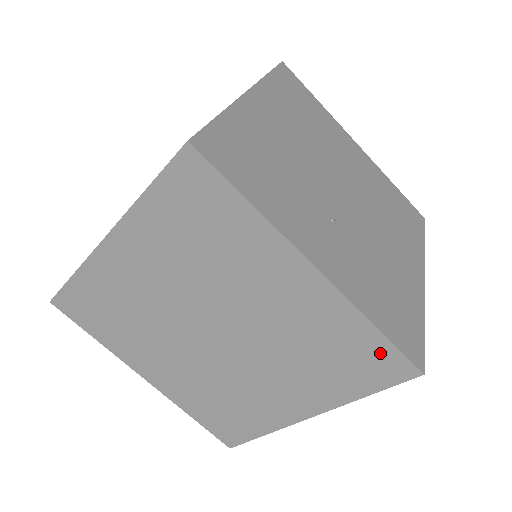
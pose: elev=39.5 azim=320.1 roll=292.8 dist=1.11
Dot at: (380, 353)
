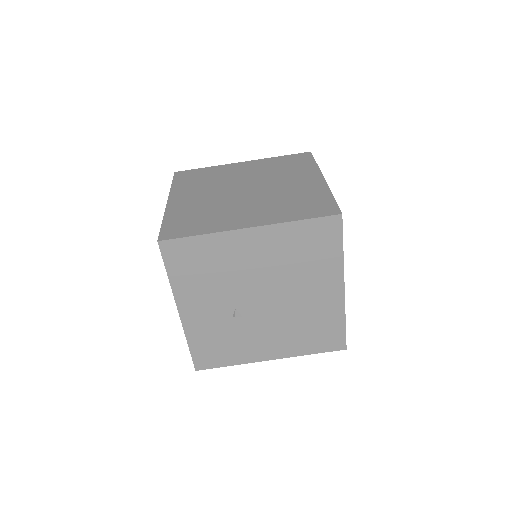
Dot at: (326, 204)
